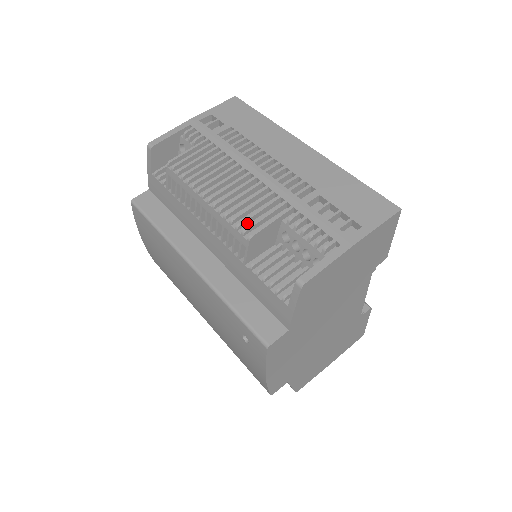
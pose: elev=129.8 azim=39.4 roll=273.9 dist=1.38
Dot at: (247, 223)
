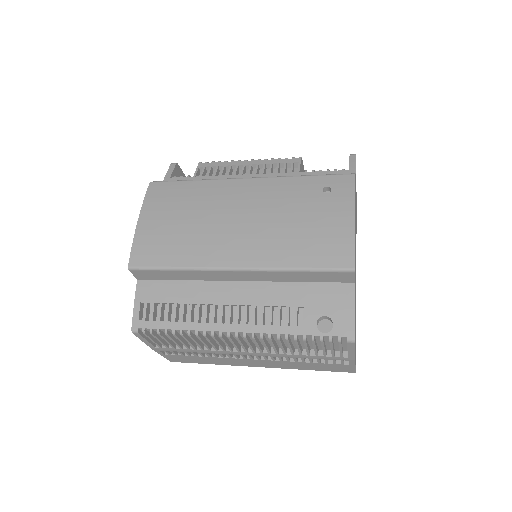
Dot at: occluded
